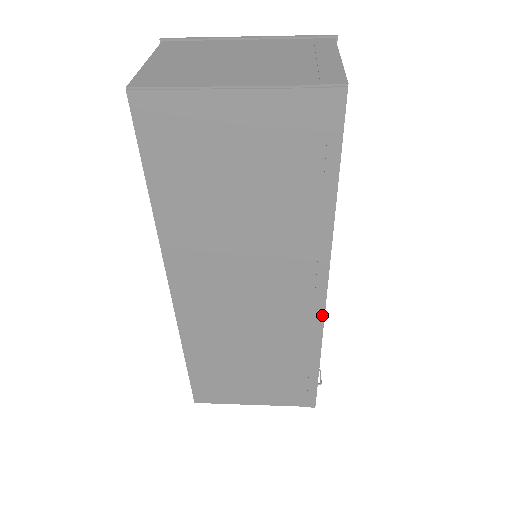
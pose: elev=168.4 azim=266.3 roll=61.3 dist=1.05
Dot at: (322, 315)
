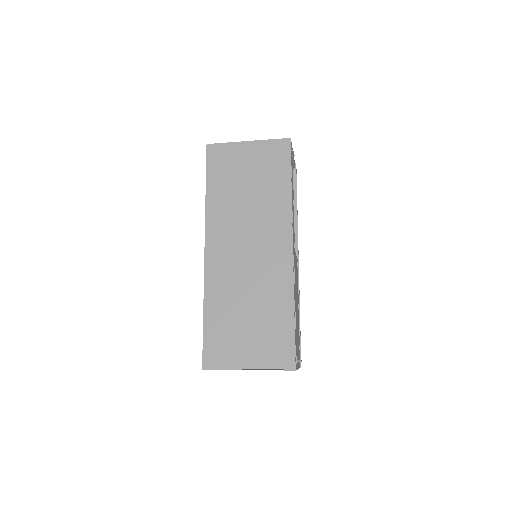
Dot at: (292, 264)
